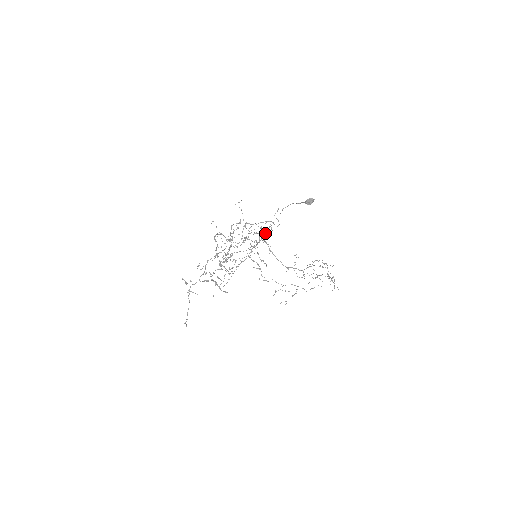
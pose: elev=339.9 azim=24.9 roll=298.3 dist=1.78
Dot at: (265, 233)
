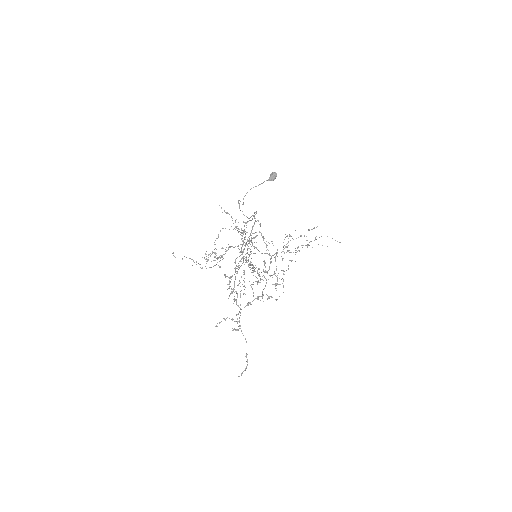
Dot at: (243, 231)
